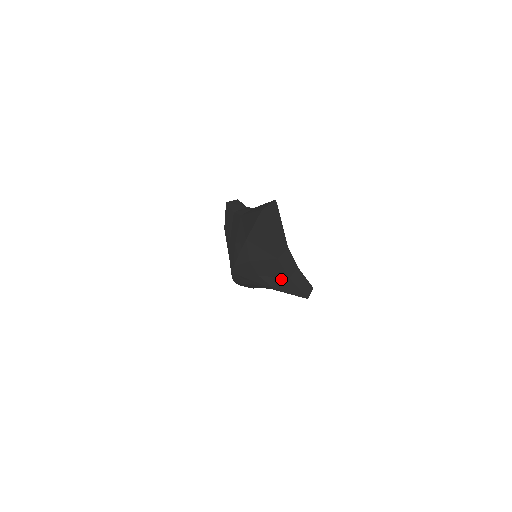
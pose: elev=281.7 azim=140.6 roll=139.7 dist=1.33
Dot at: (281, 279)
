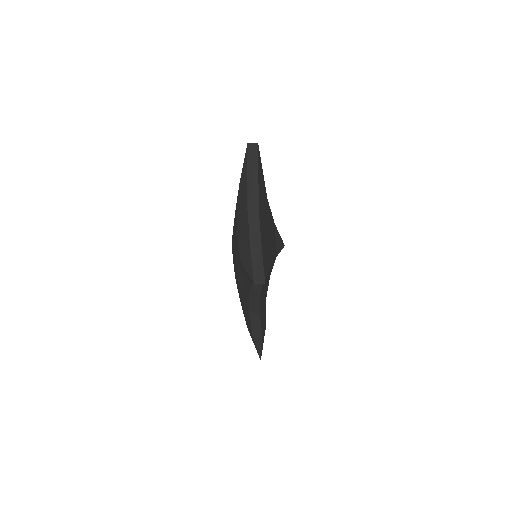
Dot at: (246, 245)
